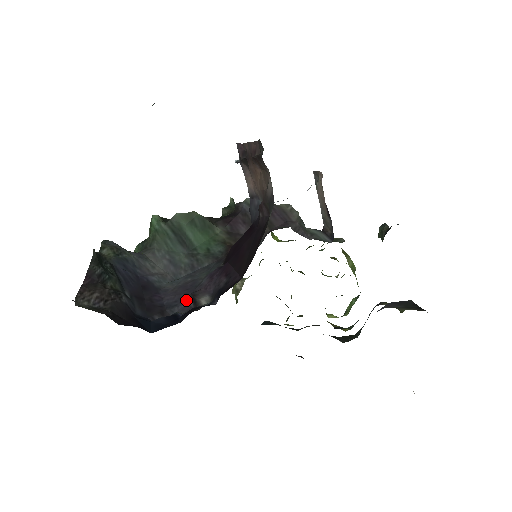
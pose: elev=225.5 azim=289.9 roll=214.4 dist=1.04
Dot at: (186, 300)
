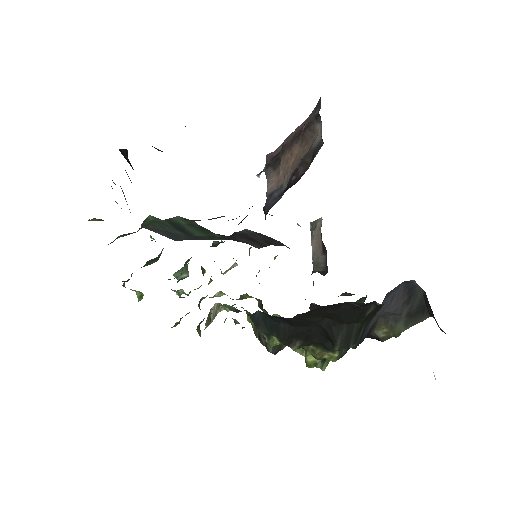
Dot at: occluded
